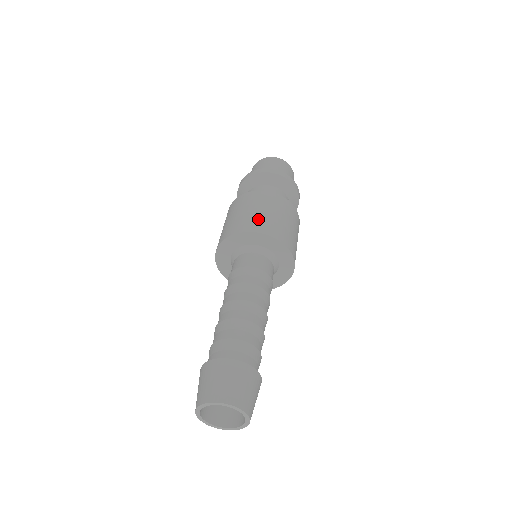
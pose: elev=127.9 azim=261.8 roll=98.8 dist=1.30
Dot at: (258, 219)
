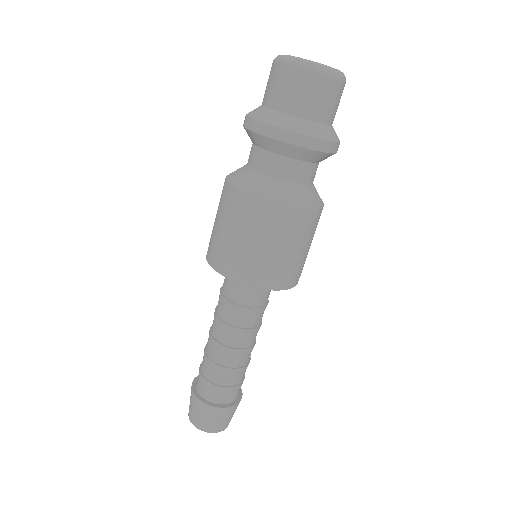
Dot at: (250, 262)
